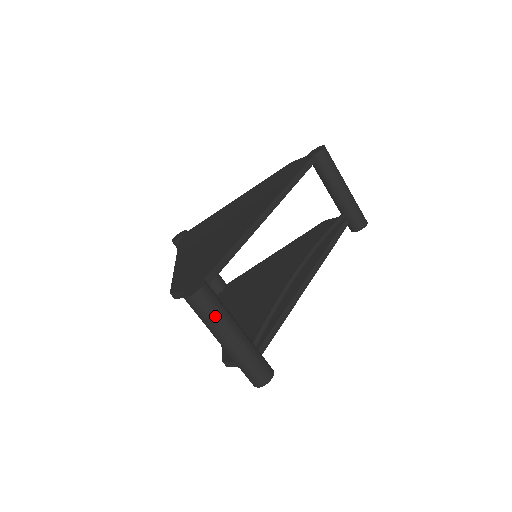
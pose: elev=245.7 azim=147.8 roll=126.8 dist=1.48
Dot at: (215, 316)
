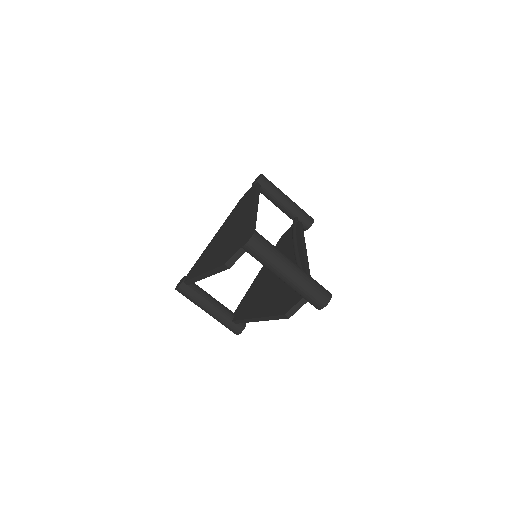
Dot at: (273, 250)
